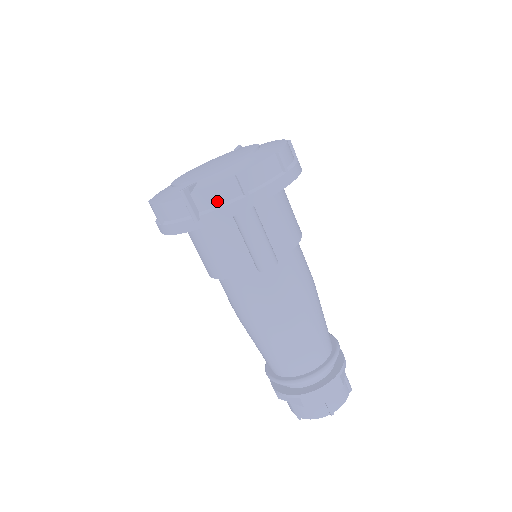
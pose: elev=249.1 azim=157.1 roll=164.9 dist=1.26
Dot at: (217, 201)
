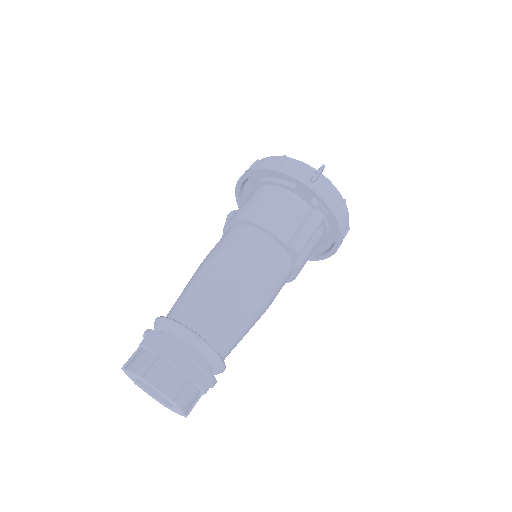
Dot at: (328, 192)
